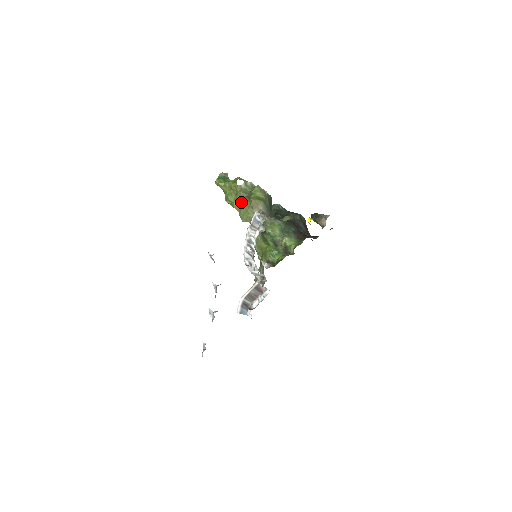
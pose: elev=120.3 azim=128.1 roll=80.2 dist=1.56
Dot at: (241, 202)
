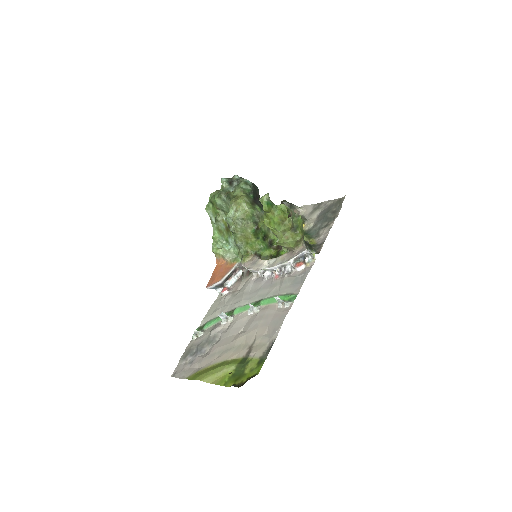
Dot at: (287, 233)
